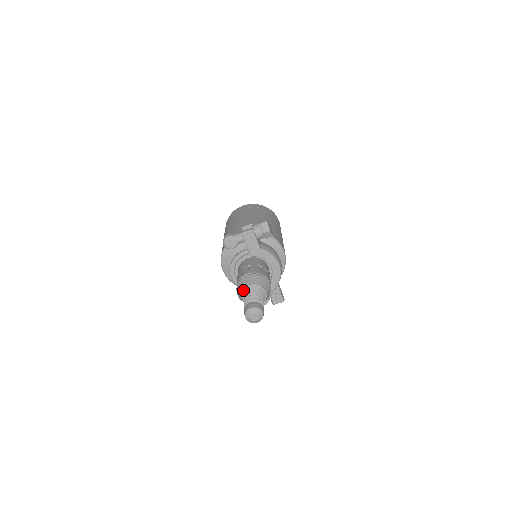
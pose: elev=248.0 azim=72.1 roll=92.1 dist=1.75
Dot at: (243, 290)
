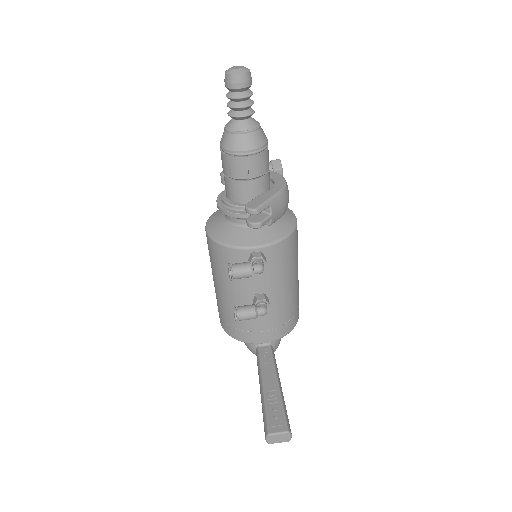
Dot at: occluded
